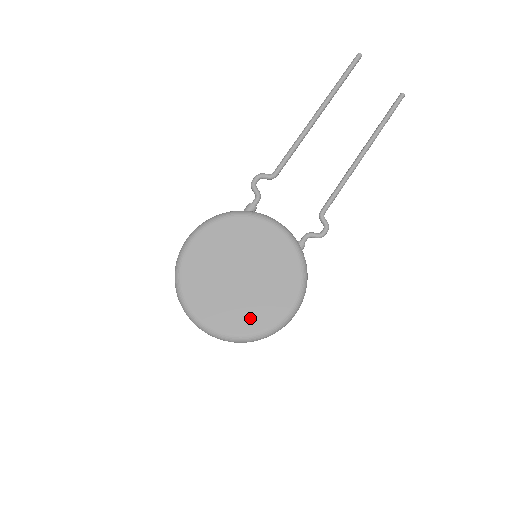
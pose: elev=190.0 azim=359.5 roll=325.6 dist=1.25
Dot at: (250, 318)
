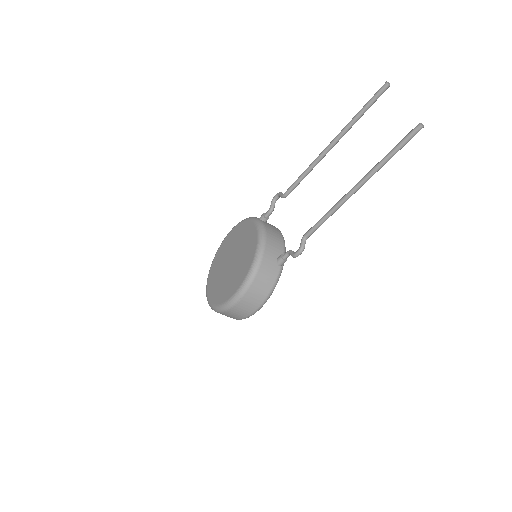
Dot at: (218, 293)
